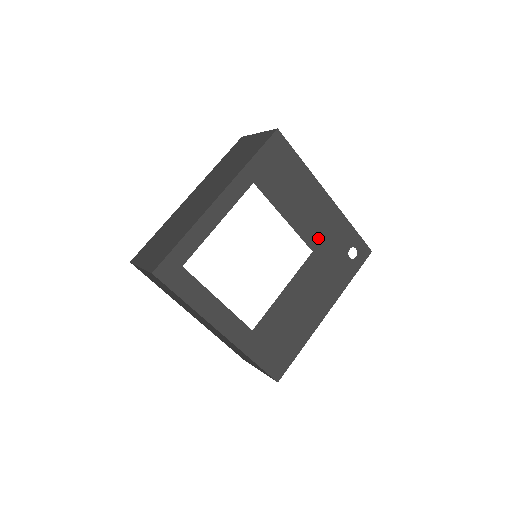
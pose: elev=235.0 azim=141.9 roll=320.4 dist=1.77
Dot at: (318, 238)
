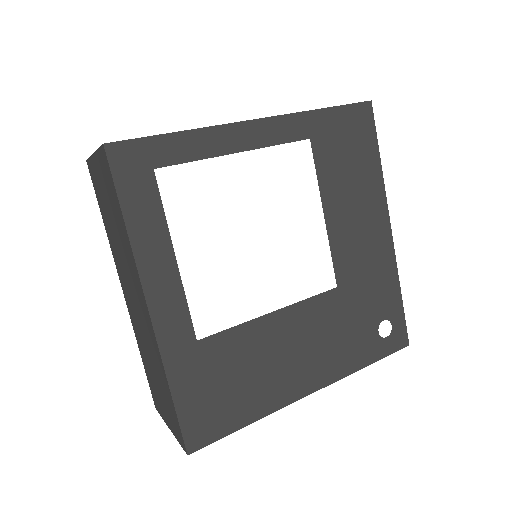
Dot at: (352, 274)
